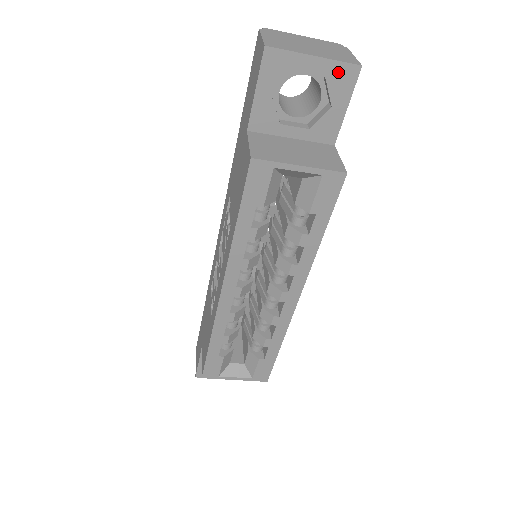
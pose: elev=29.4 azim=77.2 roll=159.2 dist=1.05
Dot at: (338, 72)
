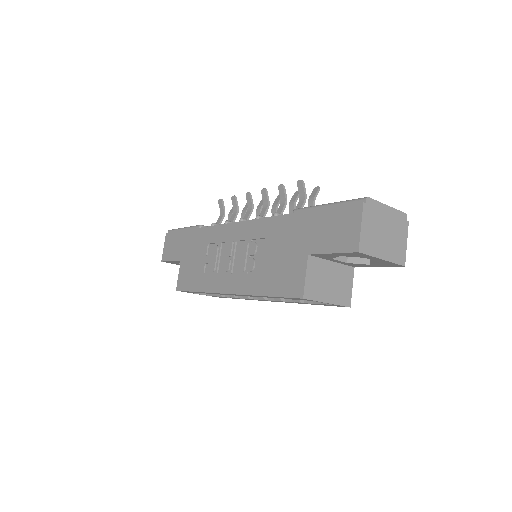
Dot at: (389, 263)
